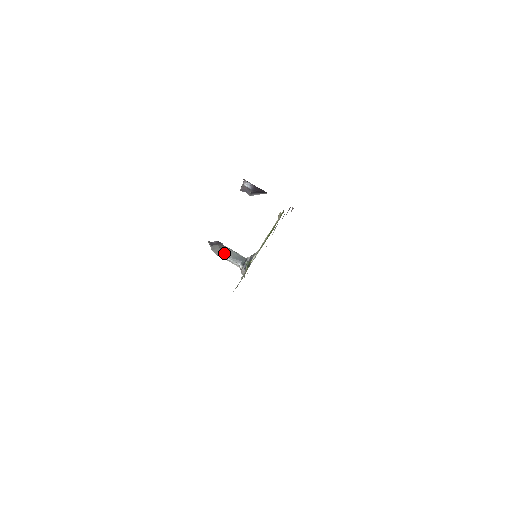
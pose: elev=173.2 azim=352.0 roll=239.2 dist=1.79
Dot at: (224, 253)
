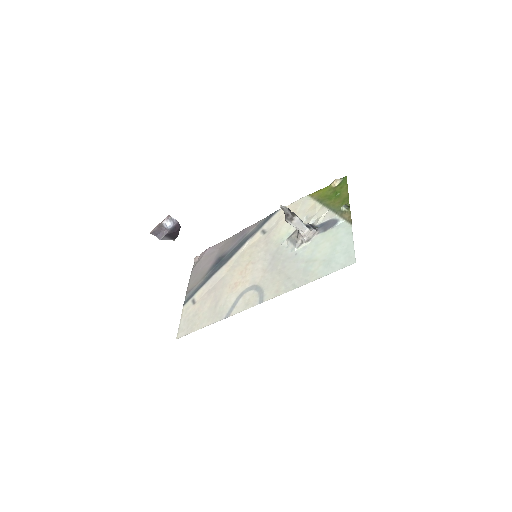
Dot at: (296, 215)
